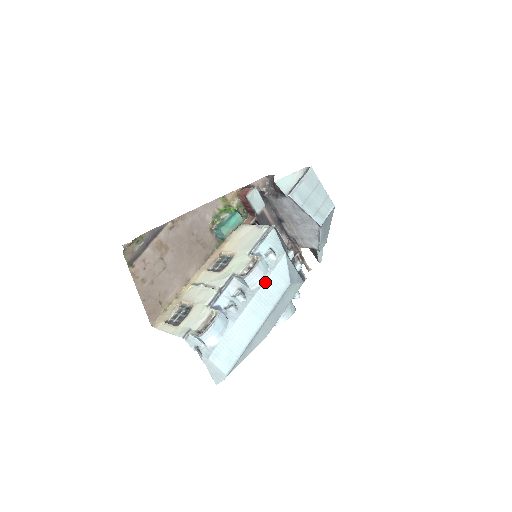
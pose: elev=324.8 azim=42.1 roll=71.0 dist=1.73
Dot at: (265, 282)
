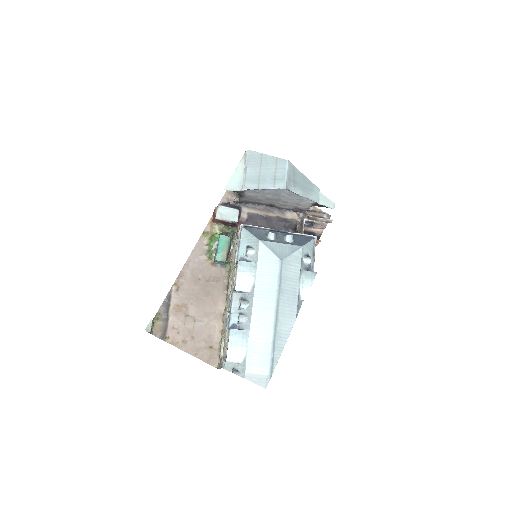
Dot at: (256, 278)
